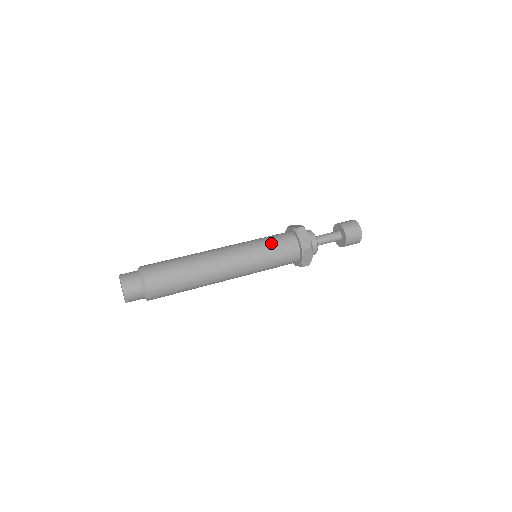
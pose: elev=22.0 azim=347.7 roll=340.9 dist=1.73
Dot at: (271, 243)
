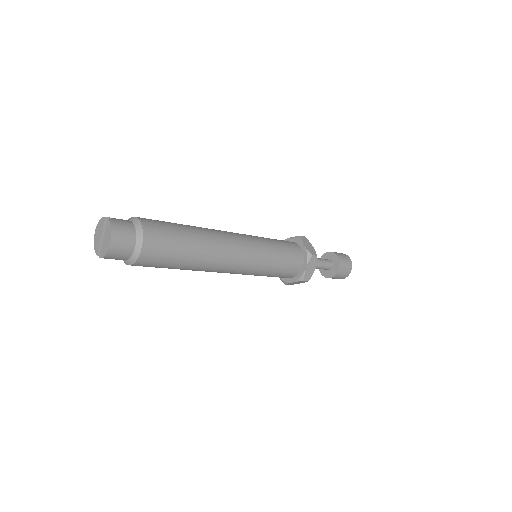
Dot at: (282, 259)
